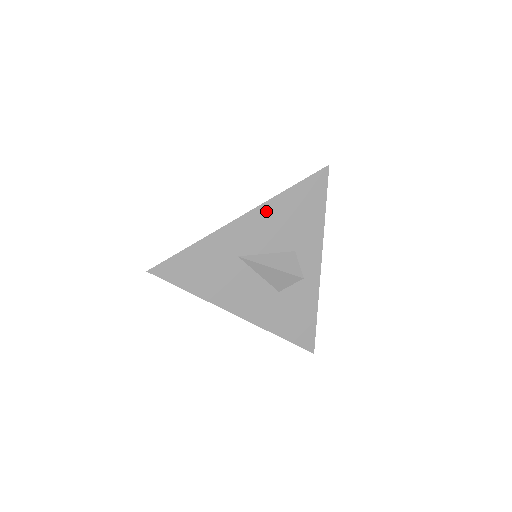
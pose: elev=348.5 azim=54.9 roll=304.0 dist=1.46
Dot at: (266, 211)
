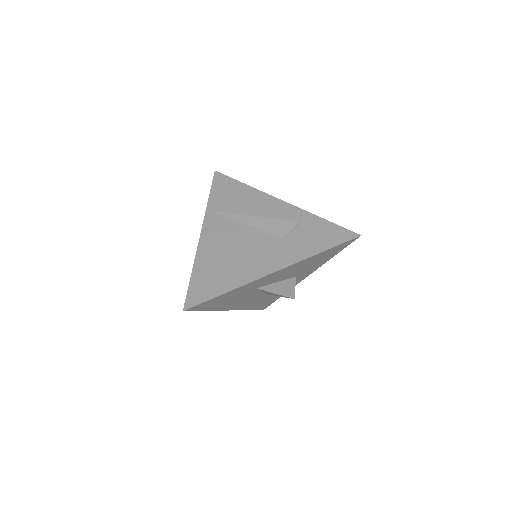
Dot at: (296, 265)
